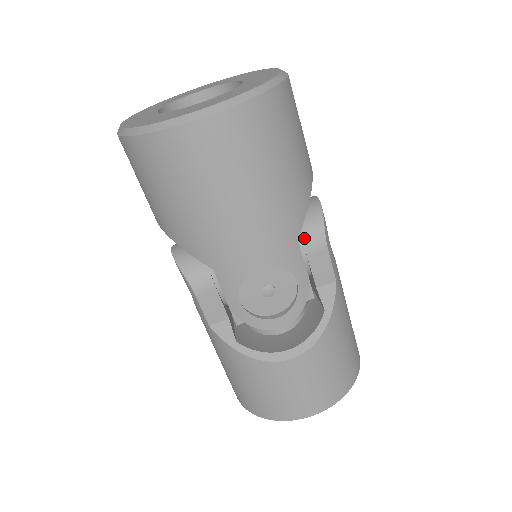
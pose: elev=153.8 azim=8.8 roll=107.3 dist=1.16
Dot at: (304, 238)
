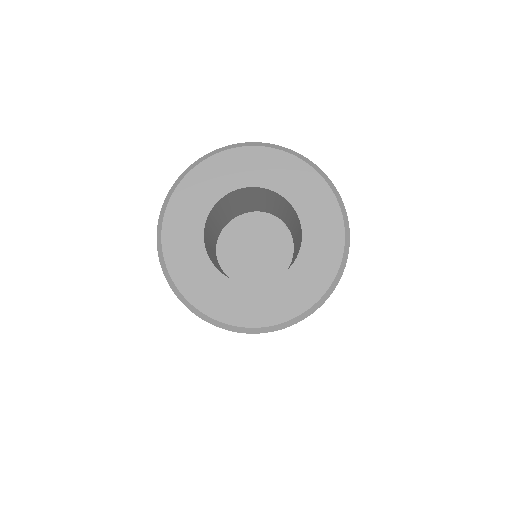
Dot at: occluded
